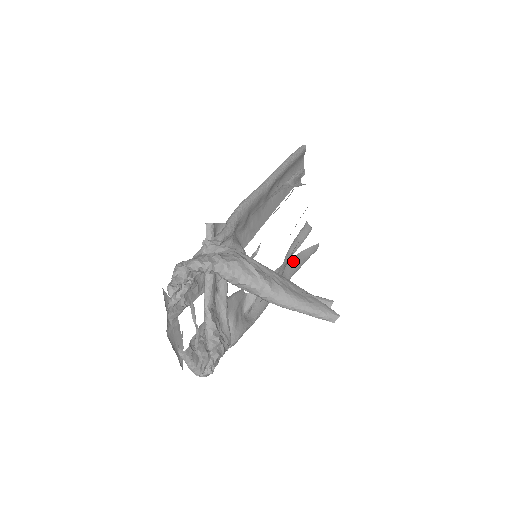
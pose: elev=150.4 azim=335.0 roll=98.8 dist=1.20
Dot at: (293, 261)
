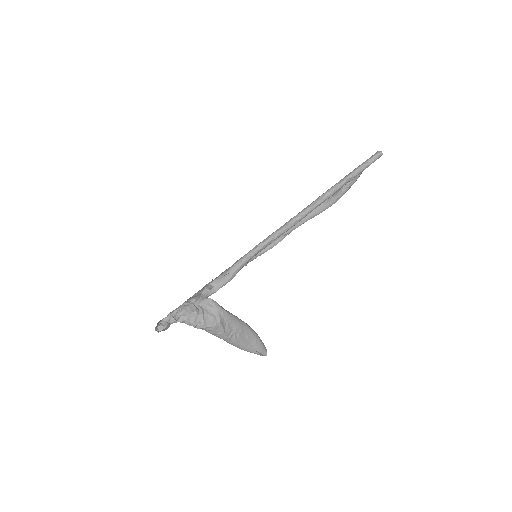
Dot at: occluded
